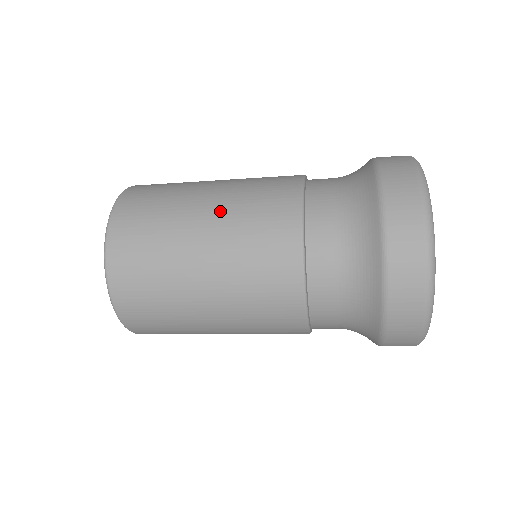
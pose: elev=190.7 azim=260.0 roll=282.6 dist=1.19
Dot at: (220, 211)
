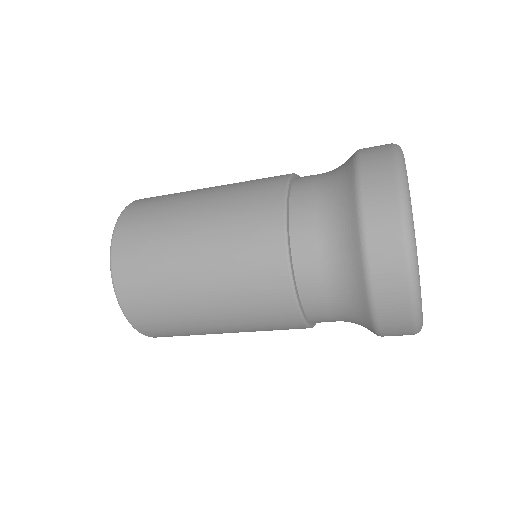
Dot at: (212, 278)
